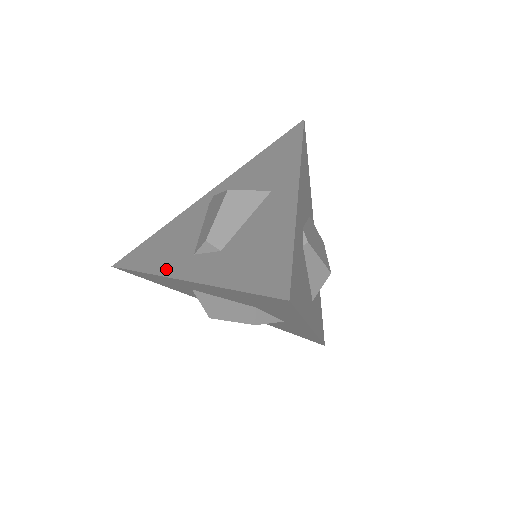
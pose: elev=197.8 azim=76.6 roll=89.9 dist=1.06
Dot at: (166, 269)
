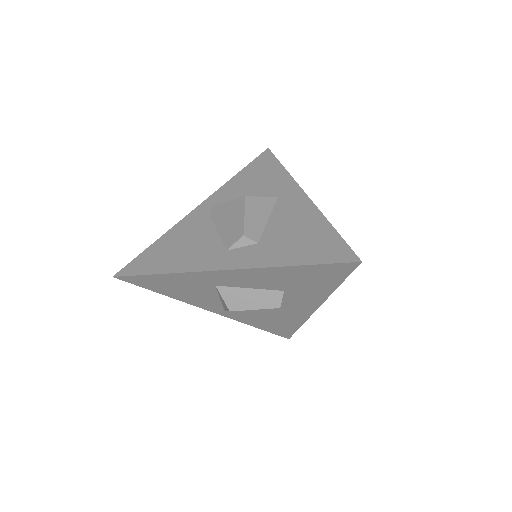
Dot at: (200, 266)
